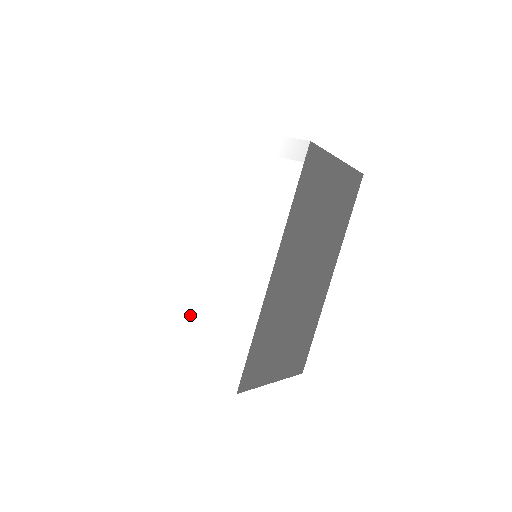
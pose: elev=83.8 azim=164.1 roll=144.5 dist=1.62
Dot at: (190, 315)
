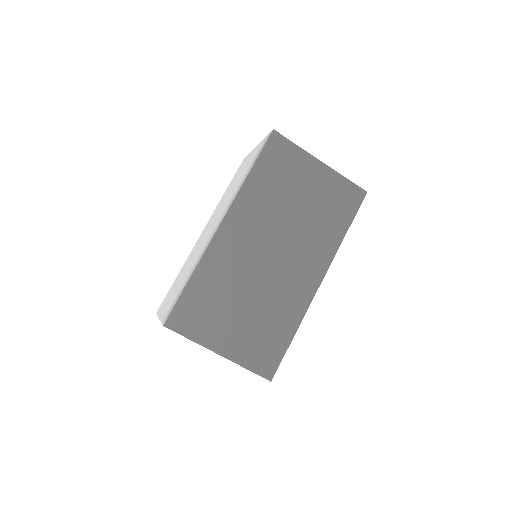
Dot at: (178, 281)
